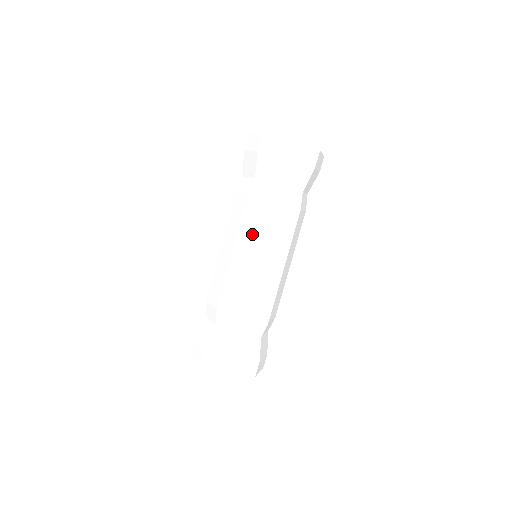
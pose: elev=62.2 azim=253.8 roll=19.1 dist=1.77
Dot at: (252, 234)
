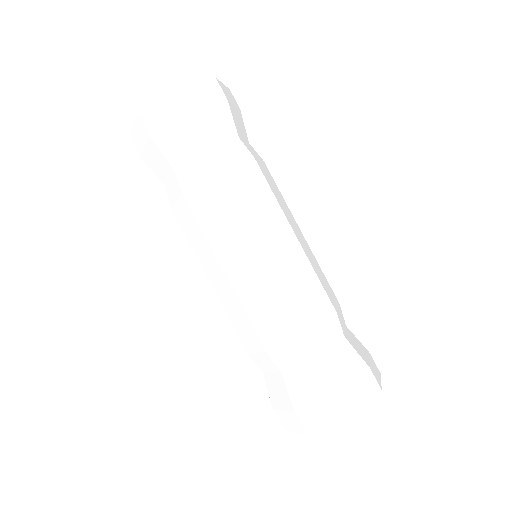
Dot at: (225, 229)
